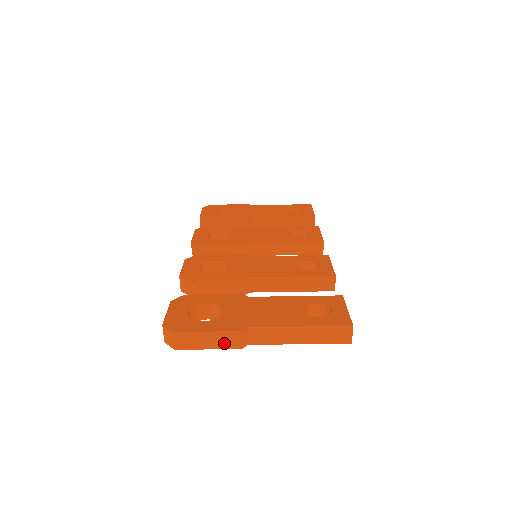
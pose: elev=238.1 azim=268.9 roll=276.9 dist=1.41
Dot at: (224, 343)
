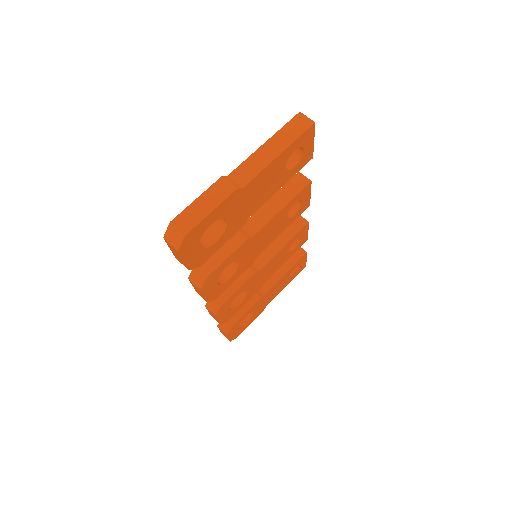
Dot at: (219, 196)
